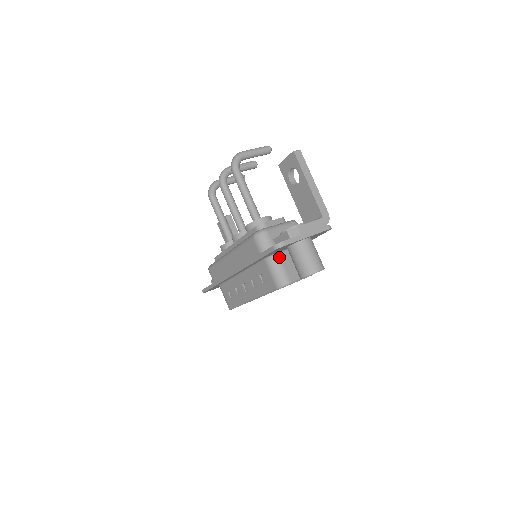
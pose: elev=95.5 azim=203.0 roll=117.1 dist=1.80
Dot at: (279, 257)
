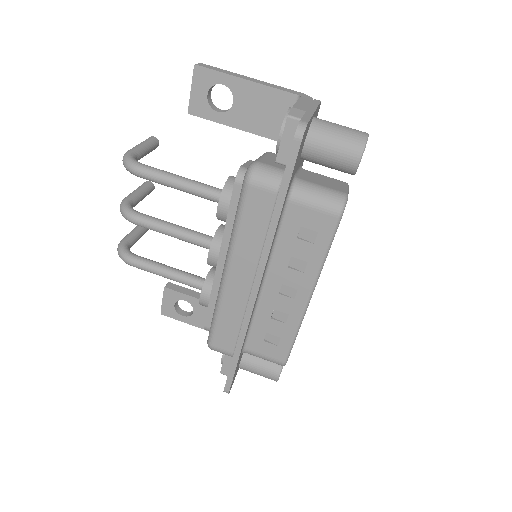
Dot at: (301, 180)
